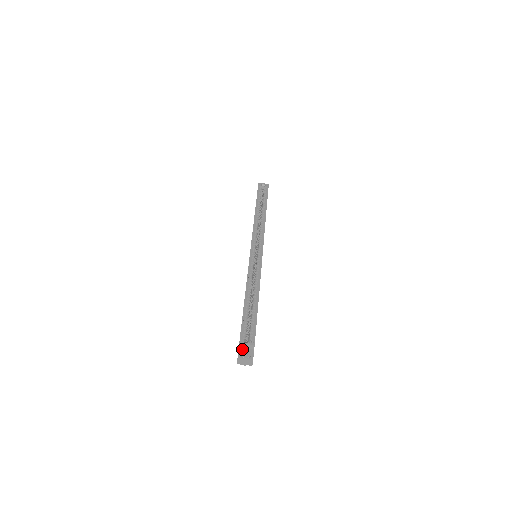
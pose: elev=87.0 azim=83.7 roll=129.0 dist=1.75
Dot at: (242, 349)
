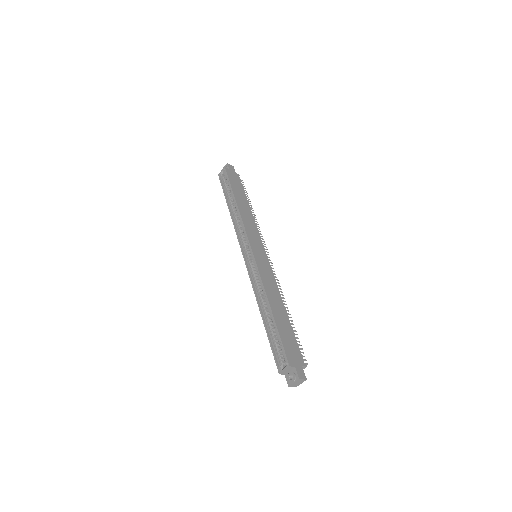
Dot at: (287, 374)
